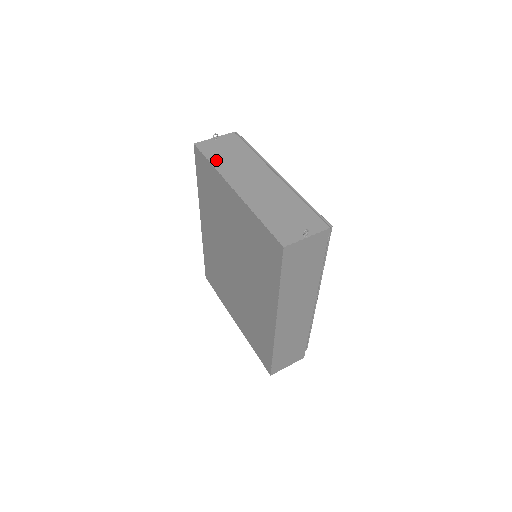
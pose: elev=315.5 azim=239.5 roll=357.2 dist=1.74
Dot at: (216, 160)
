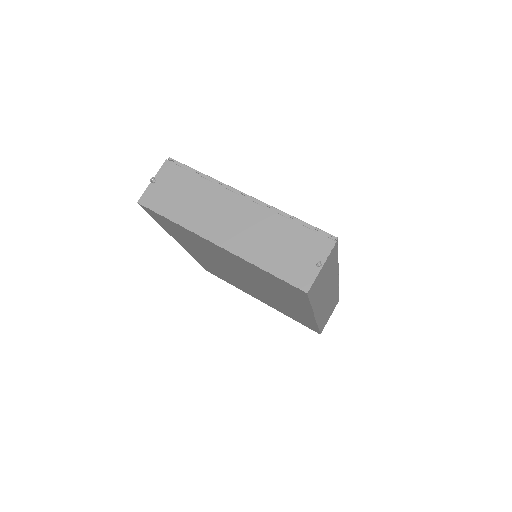
Dot at: (174, 213)
